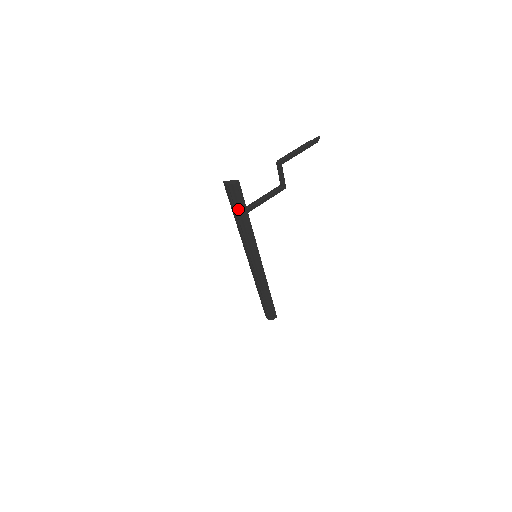
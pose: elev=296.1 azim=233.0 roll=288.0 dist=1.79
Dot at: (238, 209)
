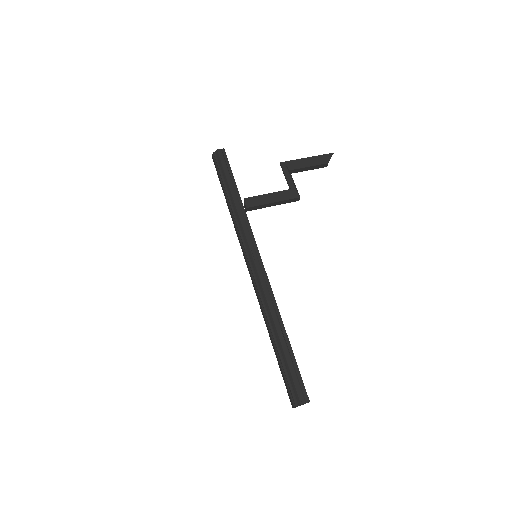
Dot at: (224, 179)
